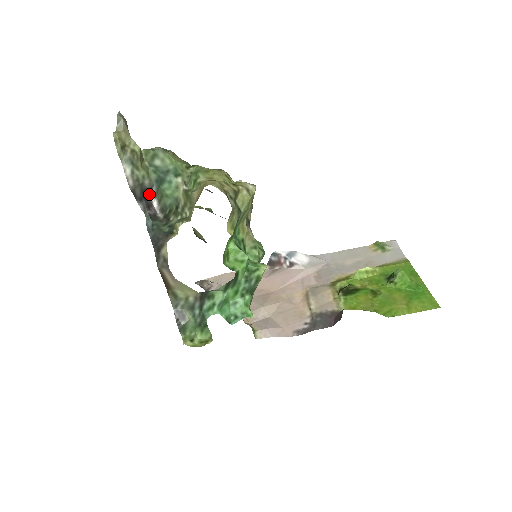
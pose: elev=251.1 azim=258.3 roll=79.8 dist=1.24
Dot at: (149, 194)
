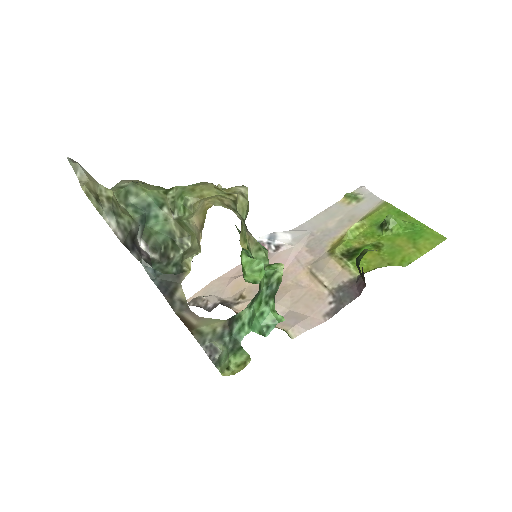
Dot at: (135, 238)
